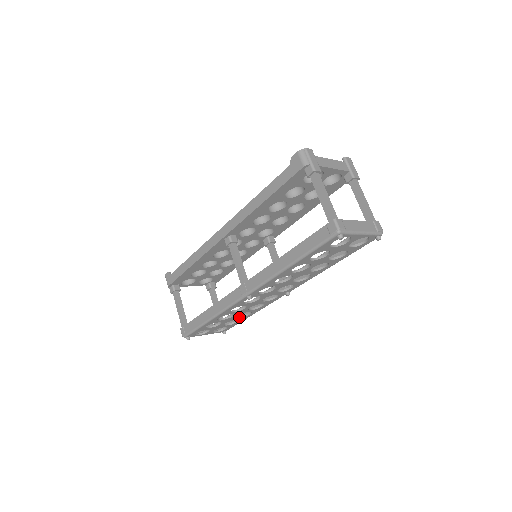
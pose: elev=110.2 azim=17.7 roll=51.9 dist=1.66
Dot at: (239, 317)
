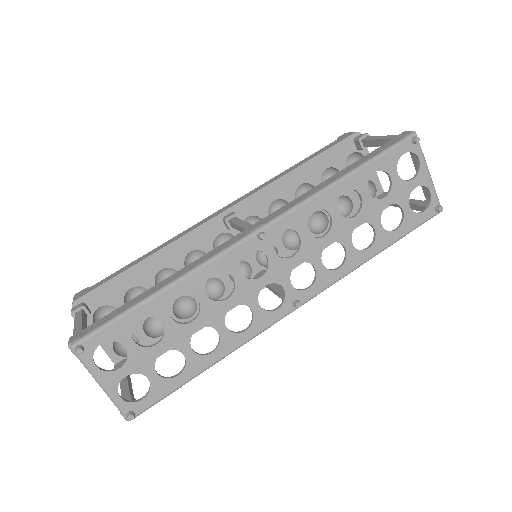
Dot at: (192, 350)
